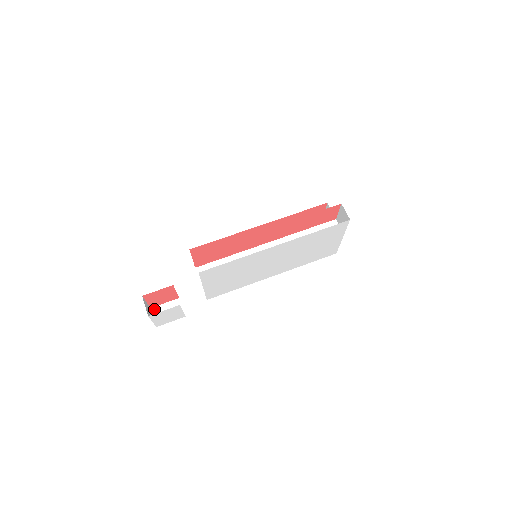
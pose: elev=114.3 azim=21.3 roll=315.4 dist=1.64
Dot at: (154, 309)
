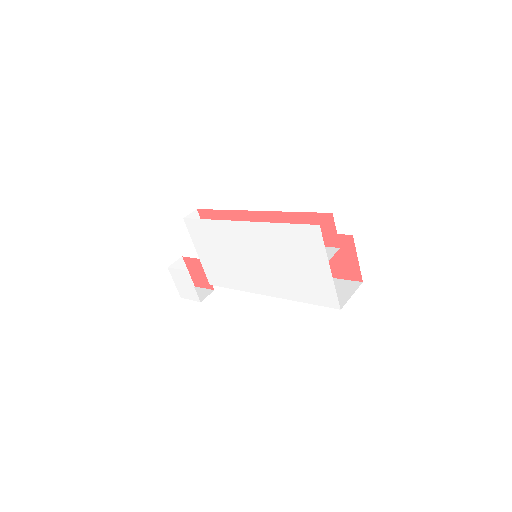
Dot at: (195, 288)
